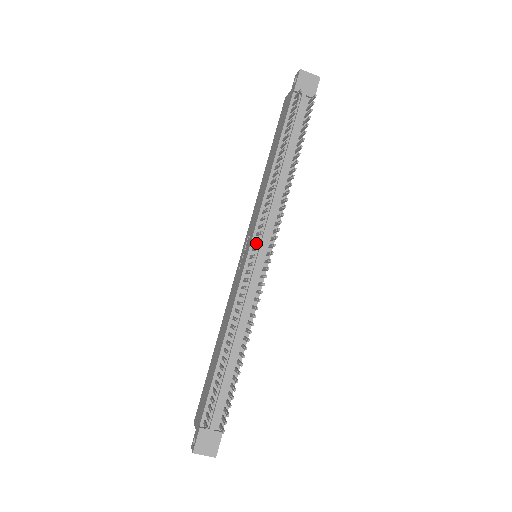
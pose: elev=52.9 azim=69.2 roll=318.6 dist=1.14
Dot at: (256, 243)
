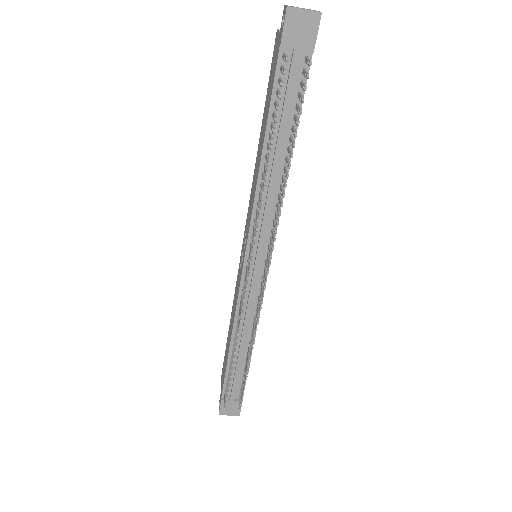
Dot at: occluded
